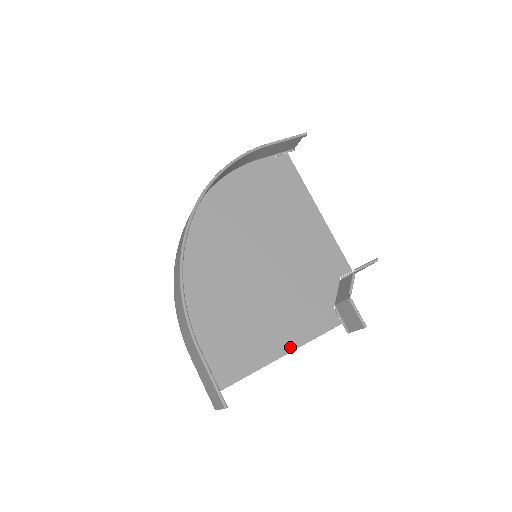
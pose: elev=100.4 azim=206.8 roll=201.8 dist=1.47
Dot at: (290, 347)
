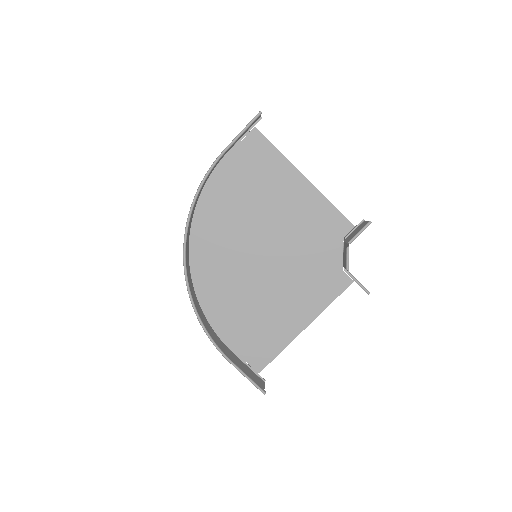
Dot at: (310, 319)
